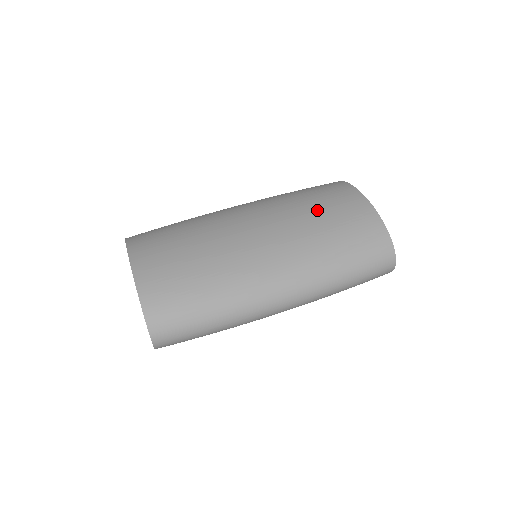
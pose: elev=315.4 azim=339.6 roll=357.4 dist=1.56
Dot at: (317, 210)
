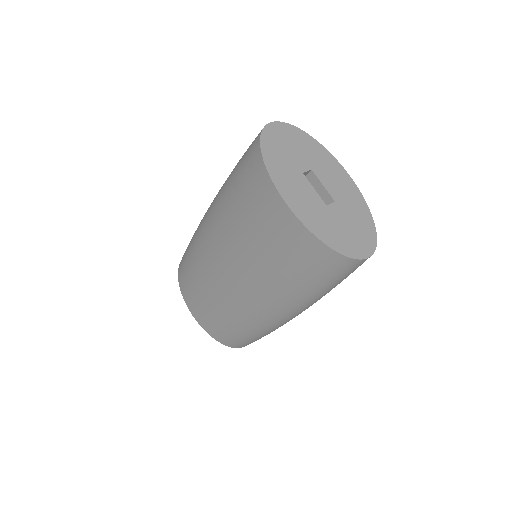
Dot at: (254, 237)
